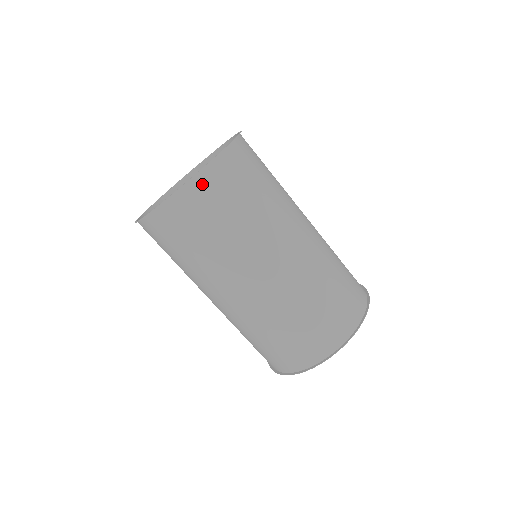
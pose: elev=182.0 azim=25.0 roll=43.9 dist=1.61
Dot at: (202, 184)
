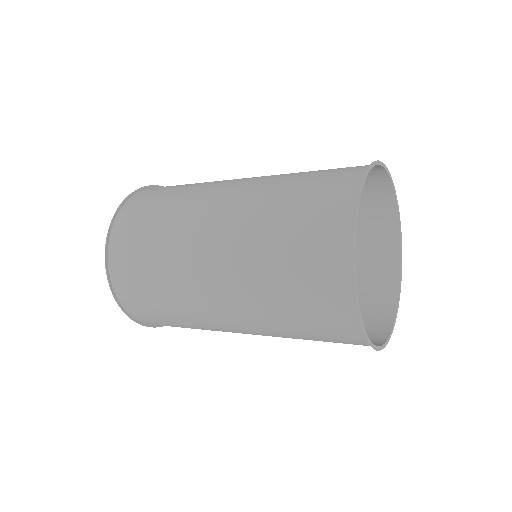
Dot at: (118, 234)
